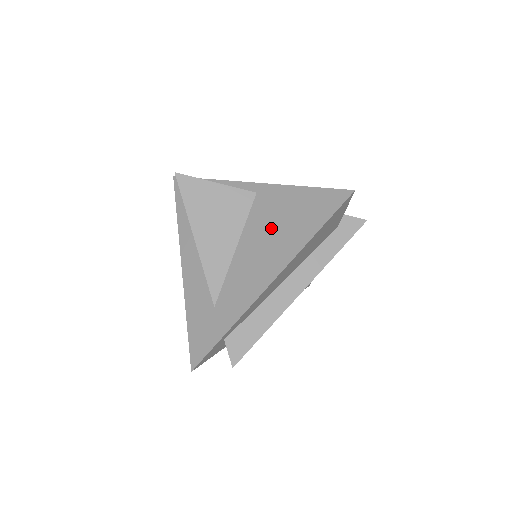
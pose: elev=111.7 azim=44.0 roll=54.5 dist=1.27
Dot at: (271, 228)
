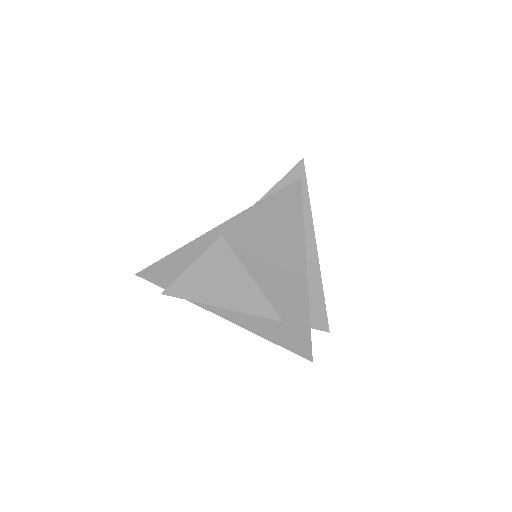
Dot at: (265, 249)
